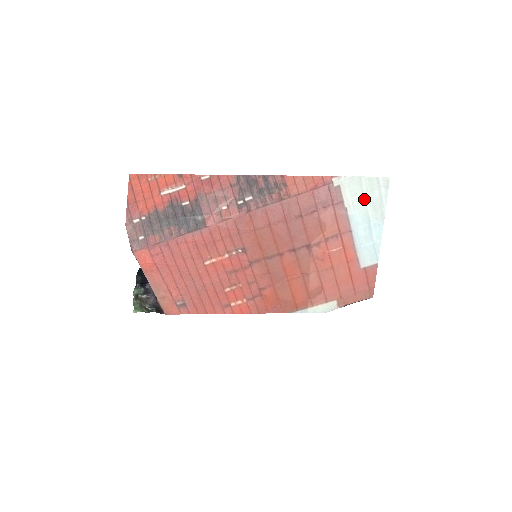
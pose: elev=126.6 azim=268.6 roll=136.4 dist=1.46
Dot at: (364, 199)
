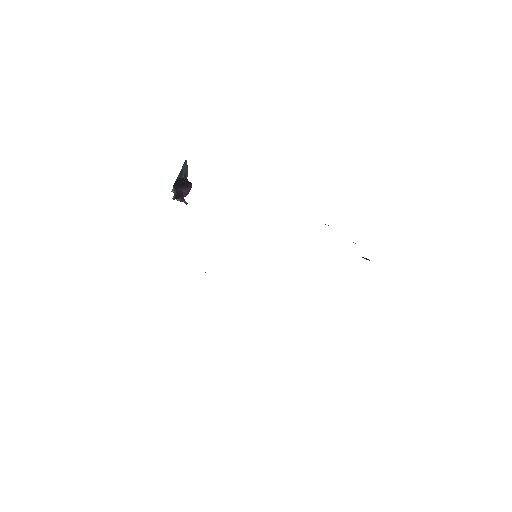
Dot at: occluded
